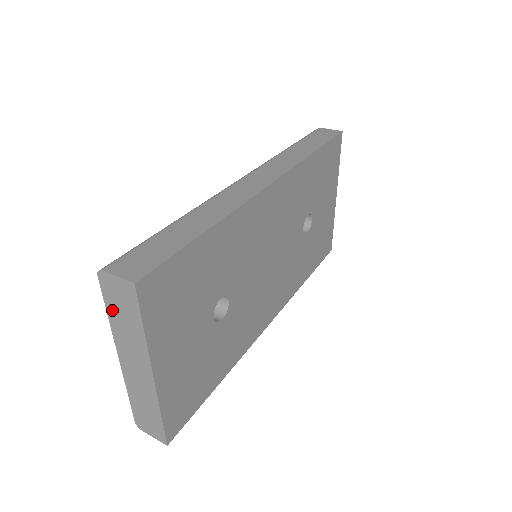
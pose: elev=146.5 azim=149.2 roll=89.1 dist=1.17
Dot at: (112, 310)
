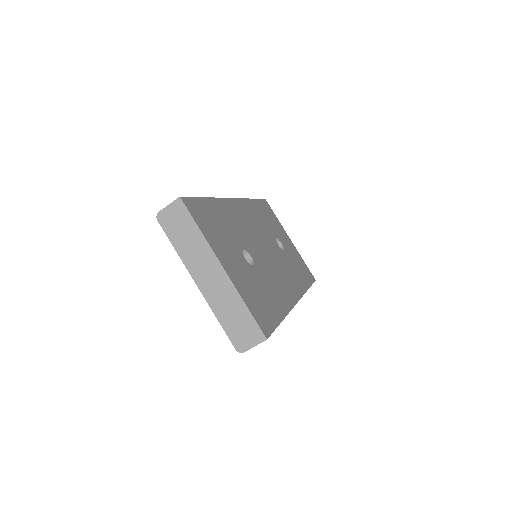
Dot at: (175, 239)
